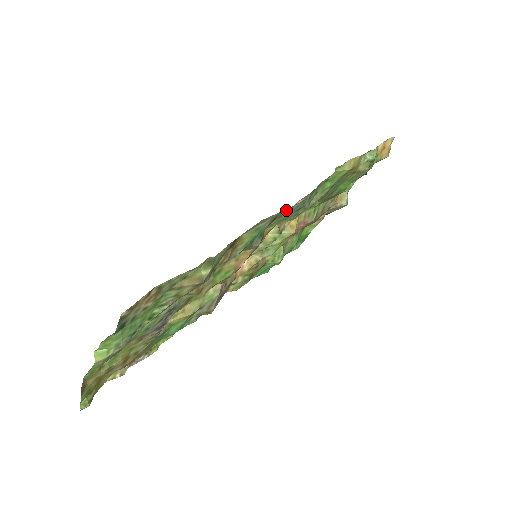
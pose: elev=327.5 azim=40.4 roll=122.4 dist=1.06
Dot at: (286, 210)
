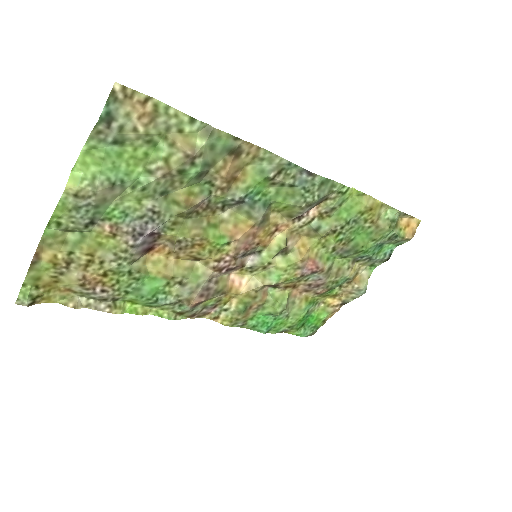
Dot at: (294, 170)
